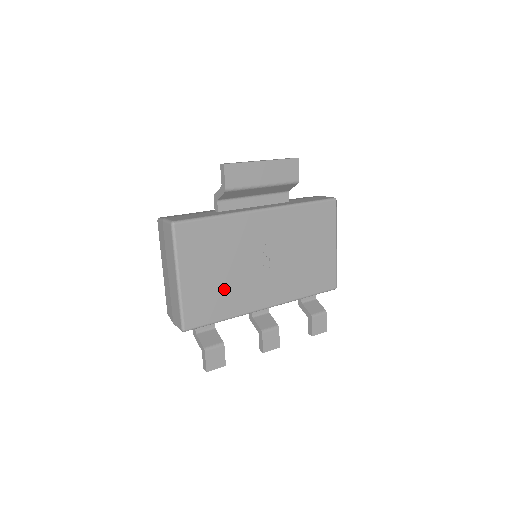
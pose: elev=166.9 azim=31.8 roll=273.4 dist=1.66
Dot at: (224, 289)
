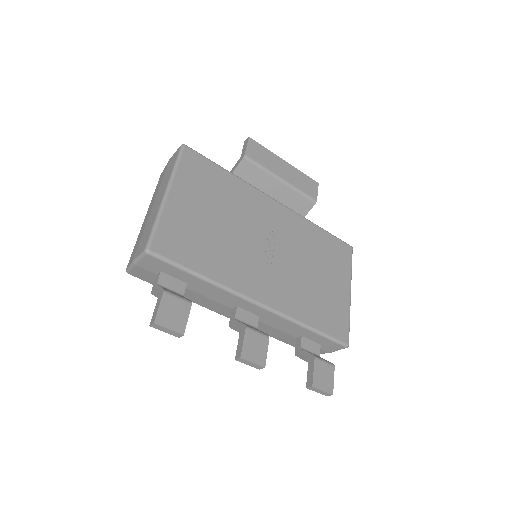
Dot at: (214, 241)
